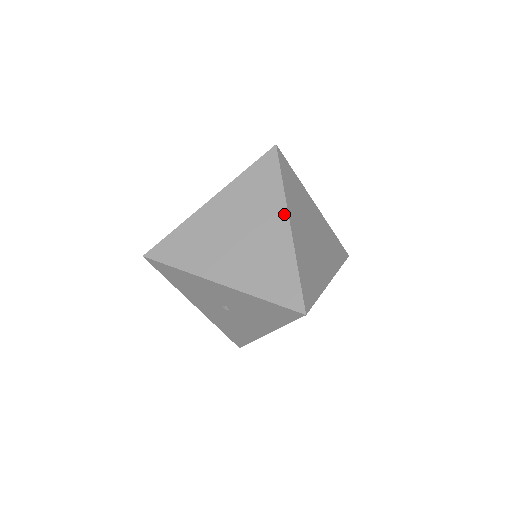
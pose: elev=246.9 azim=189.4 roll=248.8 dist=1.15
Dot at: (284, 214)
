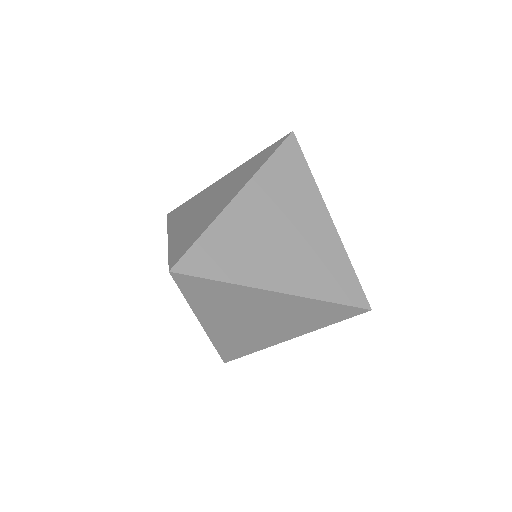
Dot at: (242, 186)
